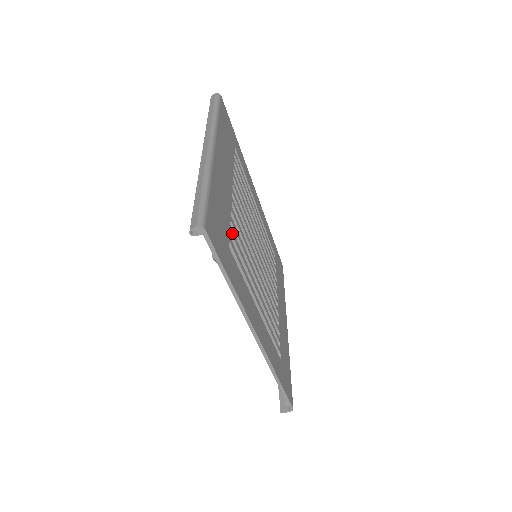
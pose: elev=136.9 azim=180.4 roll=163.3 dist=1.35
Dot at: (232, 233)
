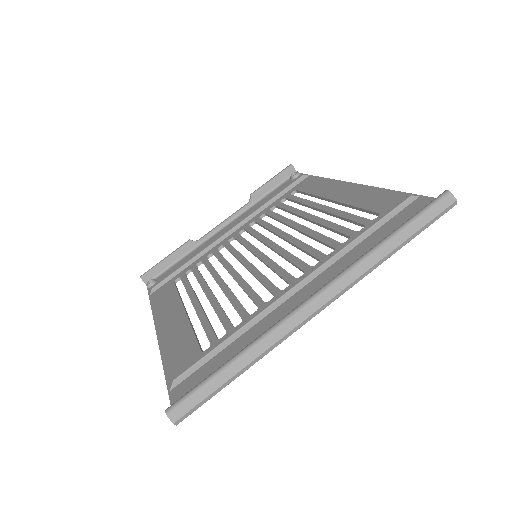
Dot at: occluded
